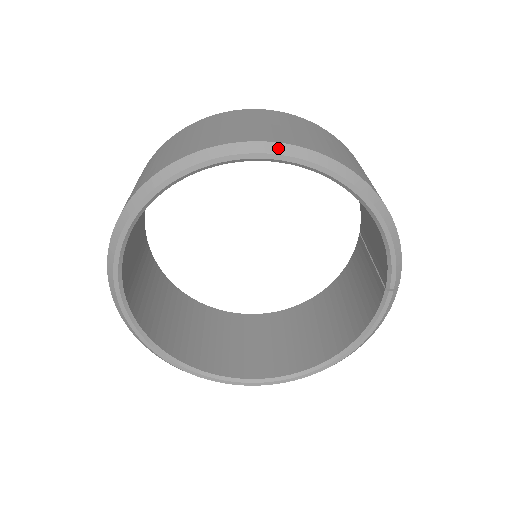
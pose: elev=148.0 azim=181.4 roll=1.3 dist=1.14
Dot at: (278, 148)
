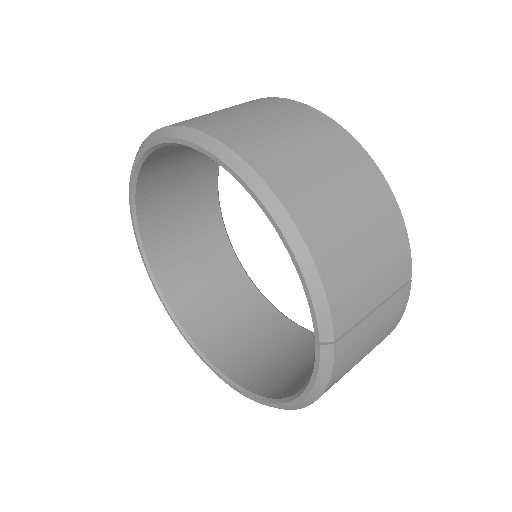
Dot at: (192, 135)
